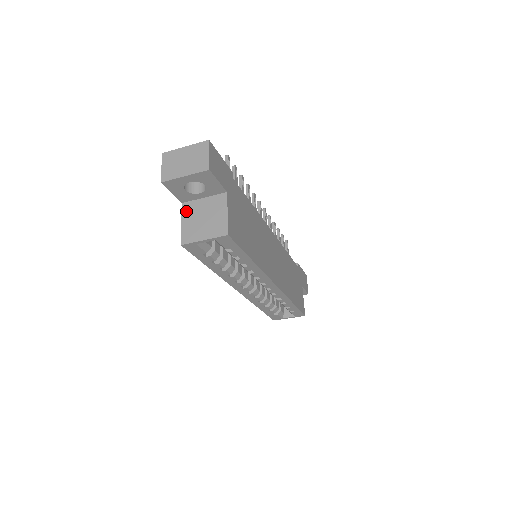
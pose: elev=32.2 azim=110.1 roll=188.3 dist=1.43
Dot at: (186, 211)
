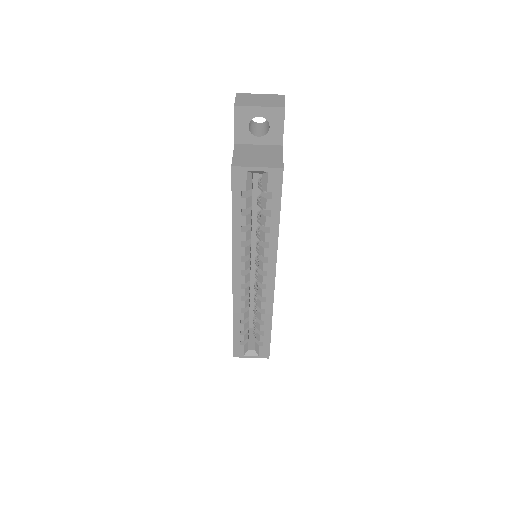
Dot at: (239, 148)
